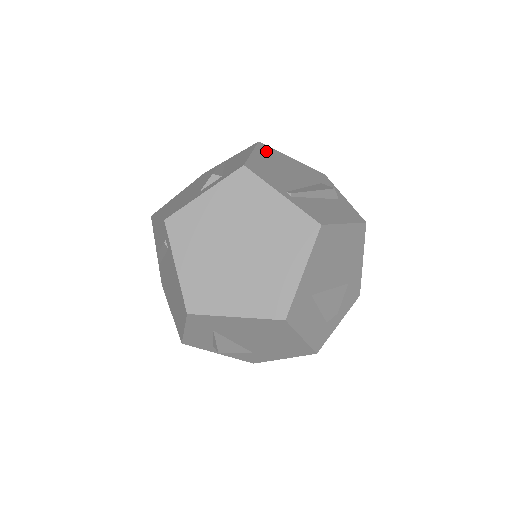
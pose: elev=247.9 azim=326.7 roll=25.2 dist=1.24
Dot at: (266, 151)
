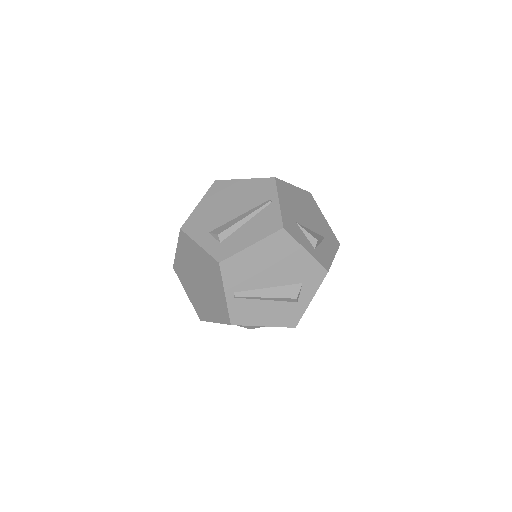
Dot at: (276, 242)
